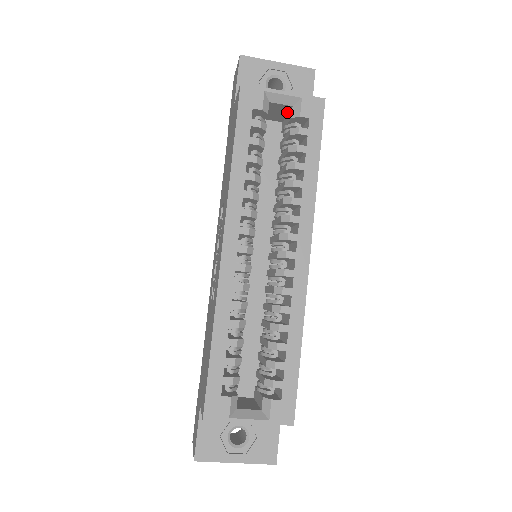
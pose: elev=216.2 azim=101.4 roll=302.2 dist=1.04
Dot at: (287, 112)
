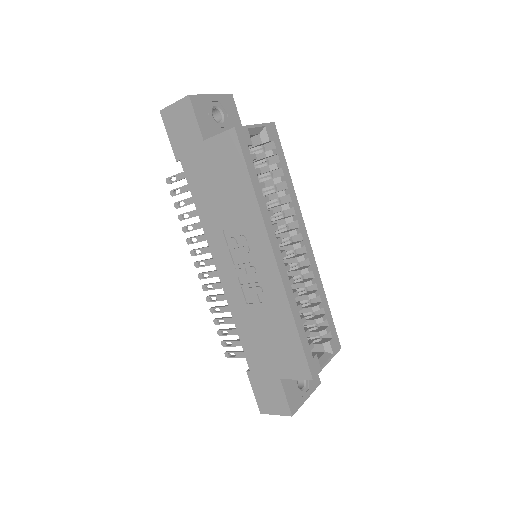
Dot at: occluded
